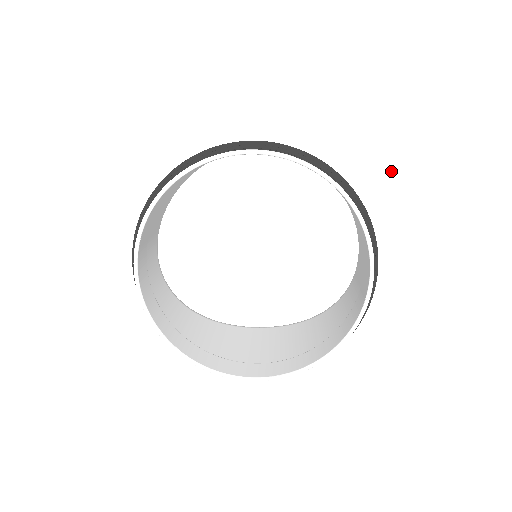
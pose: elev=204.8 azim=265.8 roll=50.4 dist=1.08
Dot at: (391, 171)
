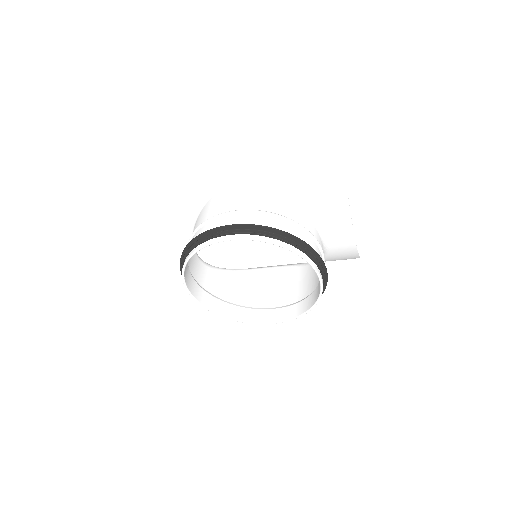
Dot at: (339, 189)
